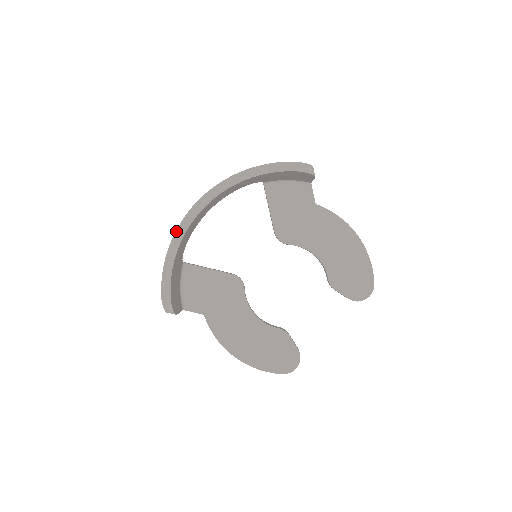
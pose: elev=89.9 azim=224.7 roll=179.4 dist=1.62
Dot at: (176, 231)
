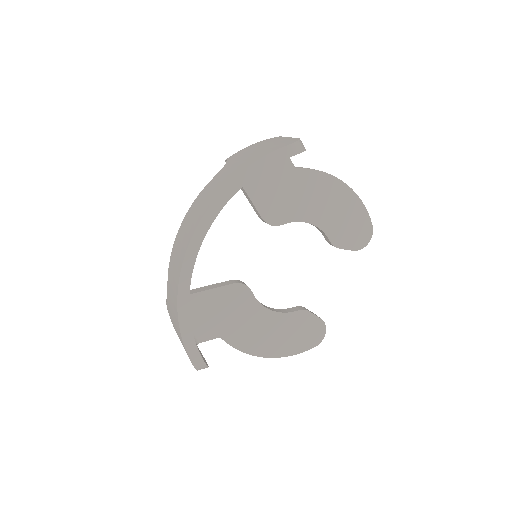
Dot at: (178, 289)
